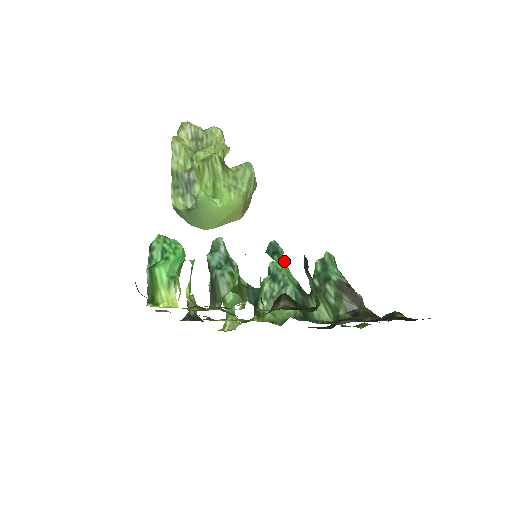
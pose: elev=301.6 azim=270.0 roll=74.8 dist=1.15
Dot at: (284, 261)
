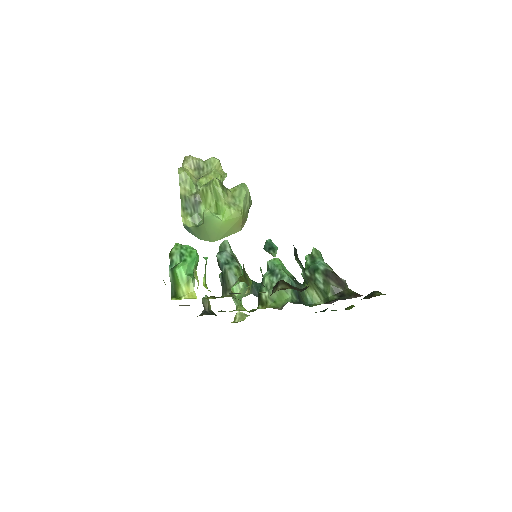
Dot at: (279, 259)
